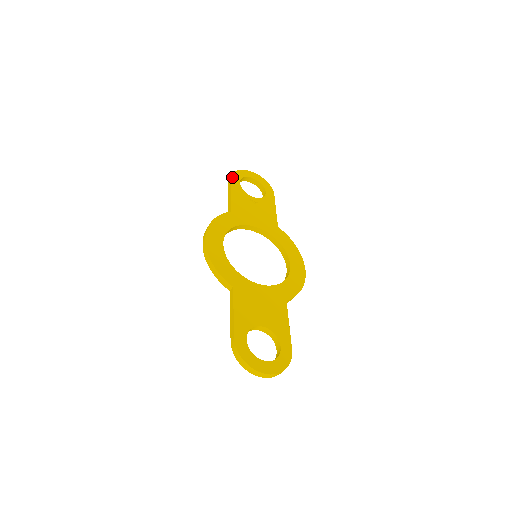
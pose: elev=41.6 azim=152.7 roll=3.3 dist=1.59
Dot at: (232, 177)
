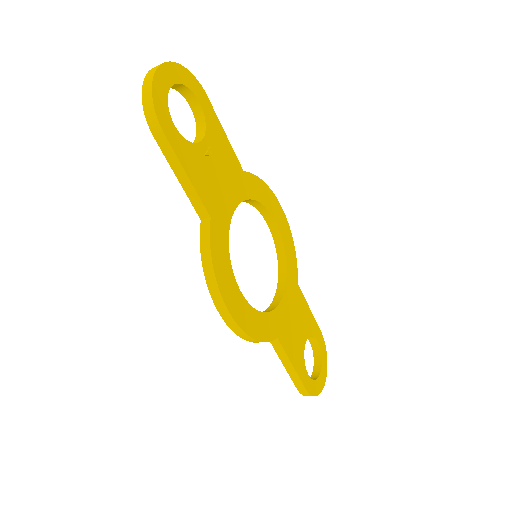
Dot at: (161, 124)
